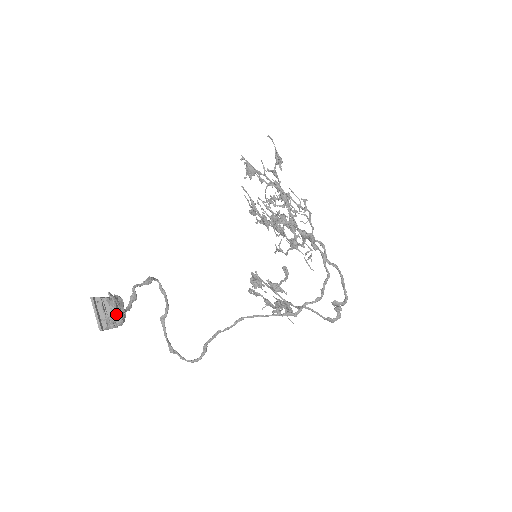
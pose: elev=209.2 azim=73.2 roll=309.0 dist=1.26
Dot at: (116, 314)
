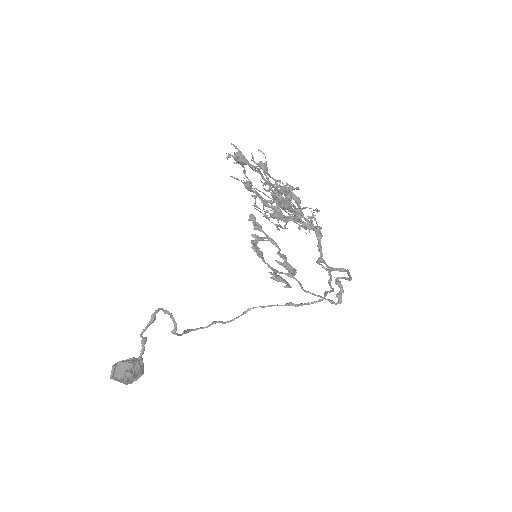
Dot at: (136, 377)
